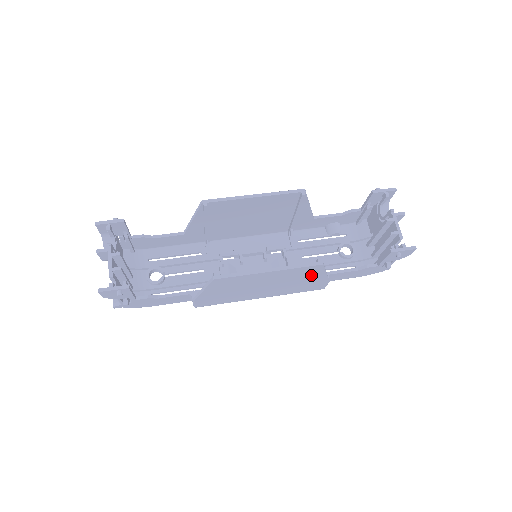
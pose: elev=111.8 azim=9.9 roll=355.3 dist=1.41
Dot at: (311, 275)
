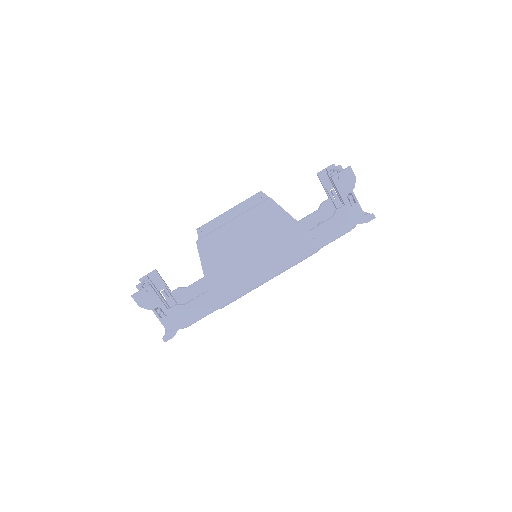
Dot at: (277, 220)
